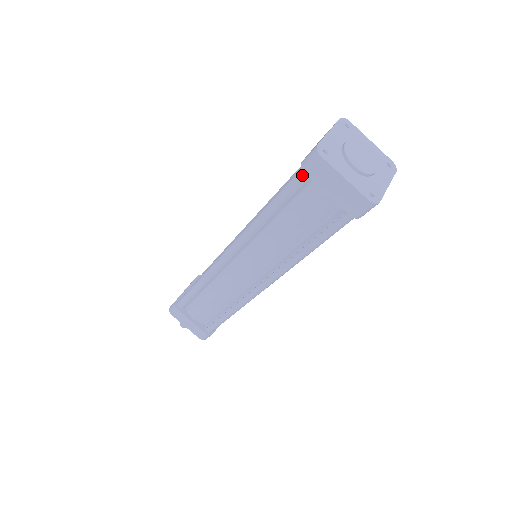
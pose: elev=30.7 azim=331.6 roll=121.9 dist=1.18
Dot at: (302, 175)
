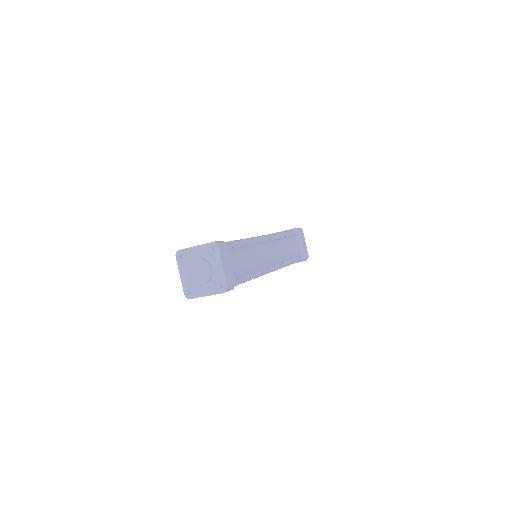
Dot at: occluded
